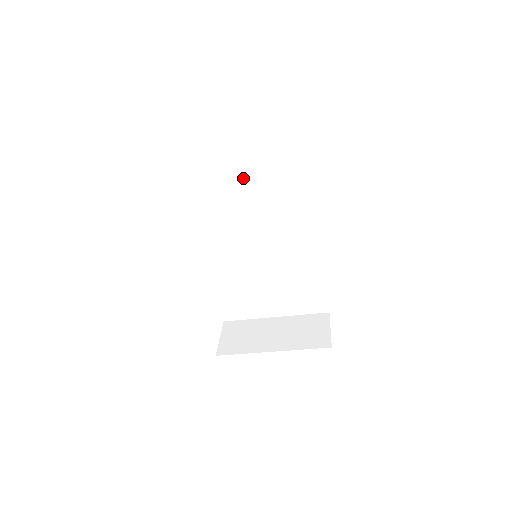
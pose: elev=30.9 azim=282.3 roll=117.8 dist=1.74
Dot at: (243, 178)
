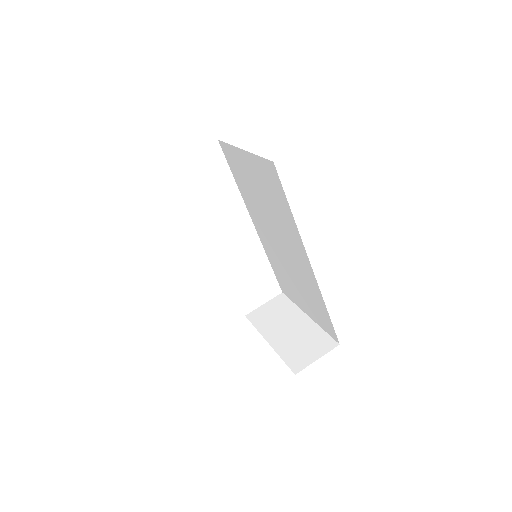
Dot at: (254, 180)
